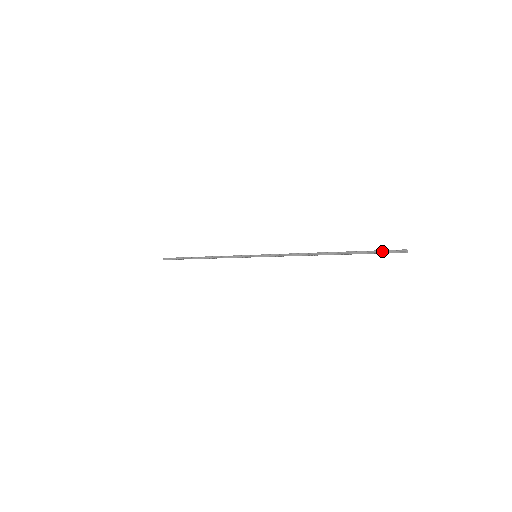
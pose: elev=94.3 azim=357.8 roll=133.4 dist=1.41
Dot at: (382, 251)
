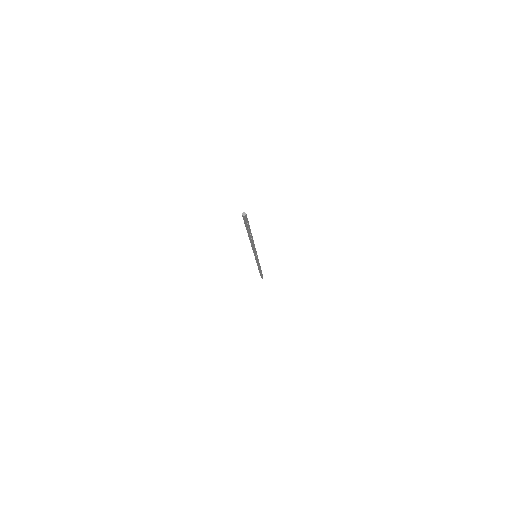
Dot at: (244, 222)
